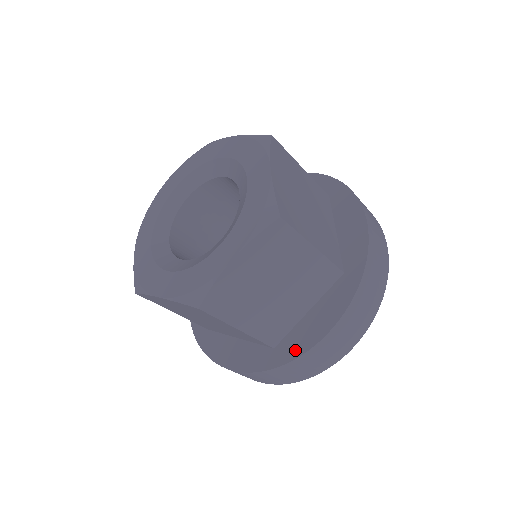
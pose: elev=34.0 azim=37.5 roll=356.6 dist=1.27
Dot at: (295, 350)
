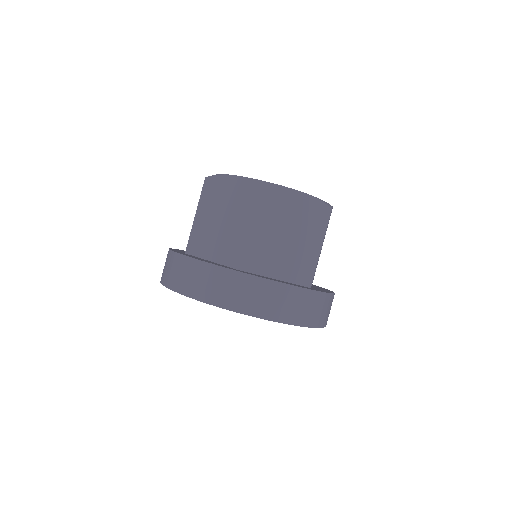
Dot at: (258, 276)
